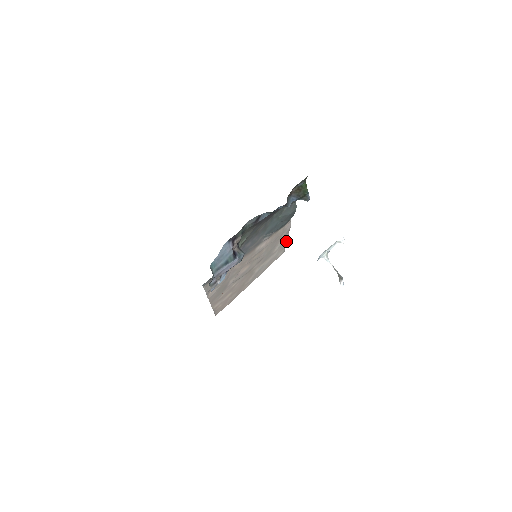
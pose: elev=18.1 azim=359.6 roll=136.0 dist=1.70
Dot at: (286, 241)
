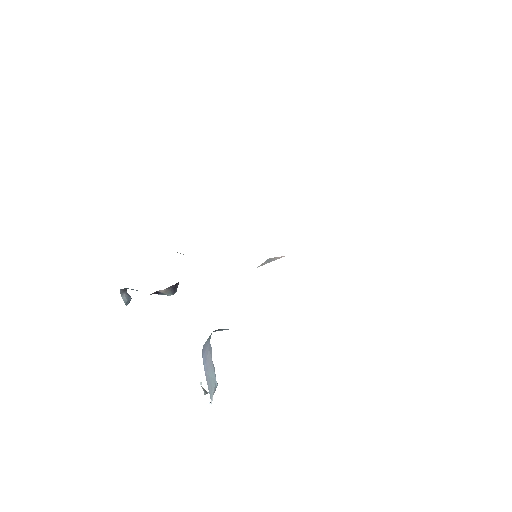
Dot at: occluded
